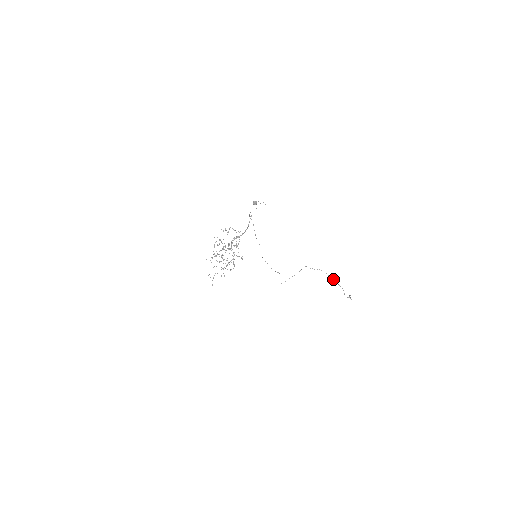
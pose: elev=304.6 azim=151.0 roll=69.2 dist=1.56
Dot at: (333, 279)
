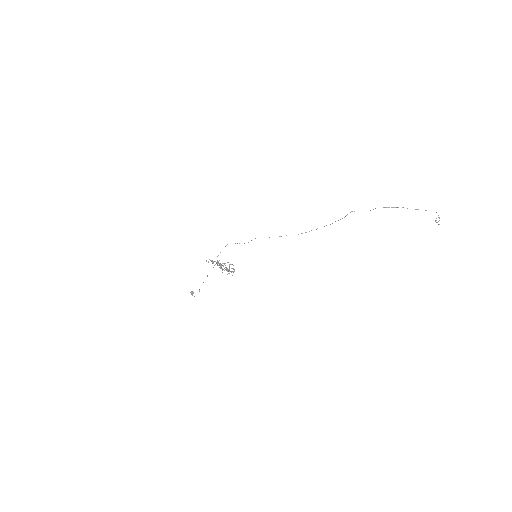
Dot at: occluded
